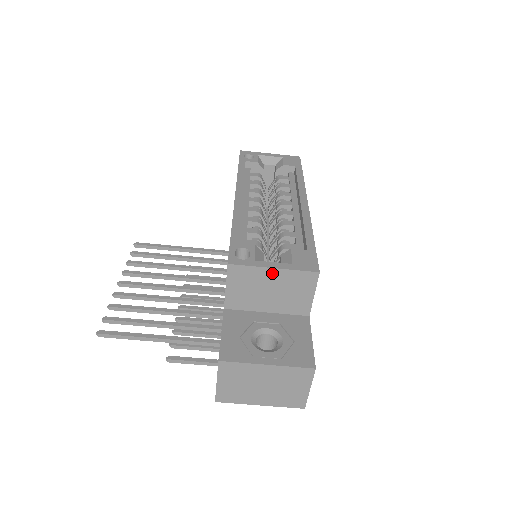
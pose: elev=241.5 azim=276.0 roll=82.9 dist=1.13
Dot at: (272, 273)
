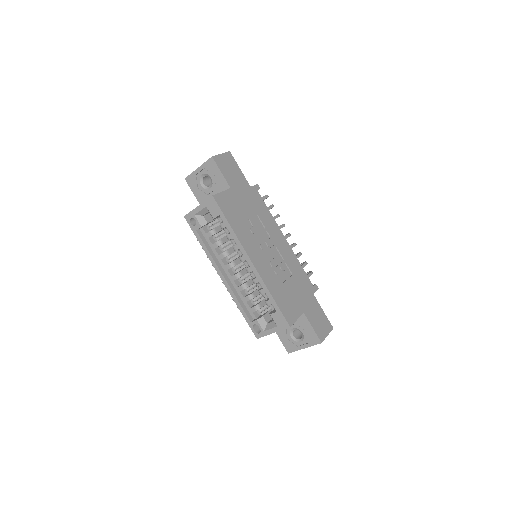
Dot at: (274, 332)
